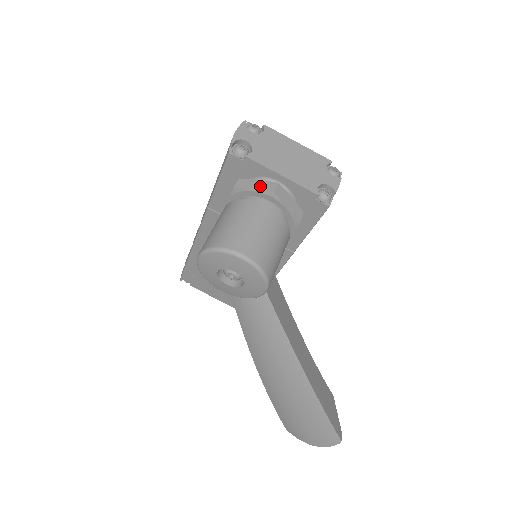
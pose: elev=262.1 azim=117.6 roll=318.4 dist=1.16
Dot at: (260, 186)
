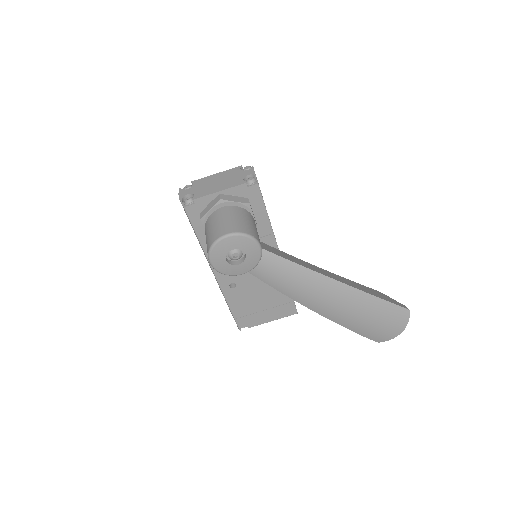
Dot at: (212, 205)
